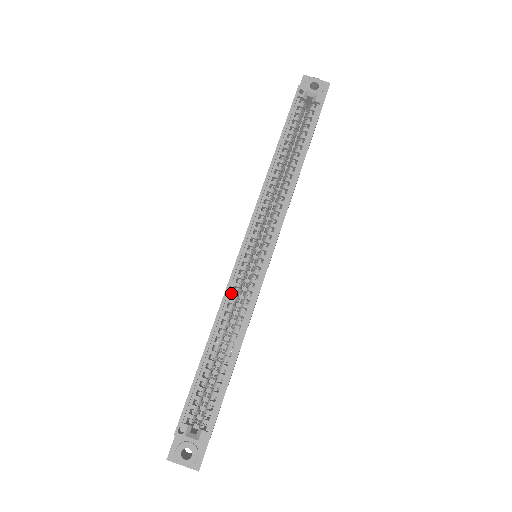
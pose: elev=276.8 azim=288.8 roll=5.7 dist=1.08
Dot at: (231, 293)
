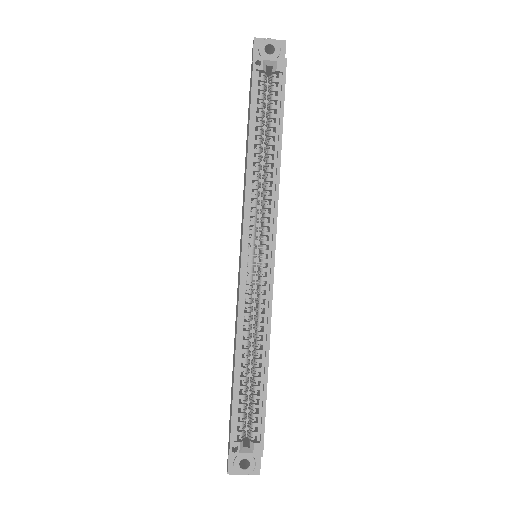
Dot at: (244, 306)
